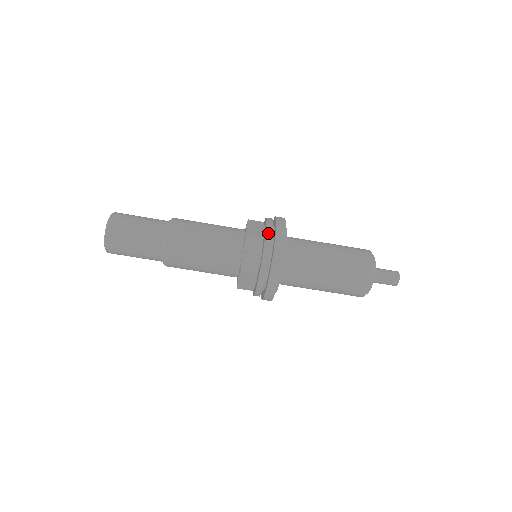
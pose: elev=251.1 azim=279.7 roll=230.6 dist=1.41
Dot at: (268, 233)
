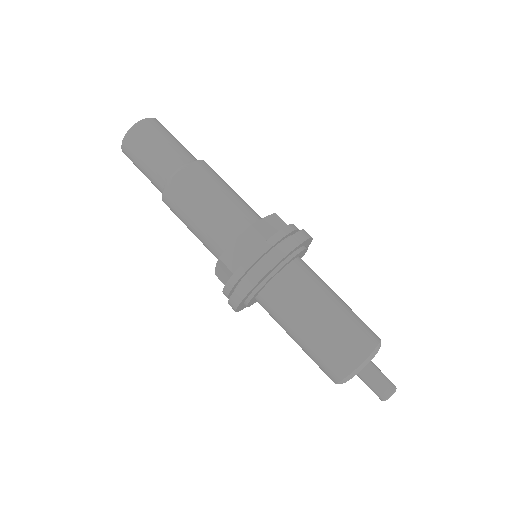
Dot at: occluded
